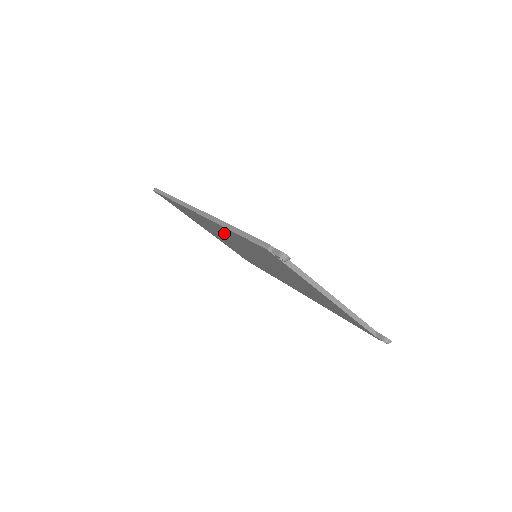
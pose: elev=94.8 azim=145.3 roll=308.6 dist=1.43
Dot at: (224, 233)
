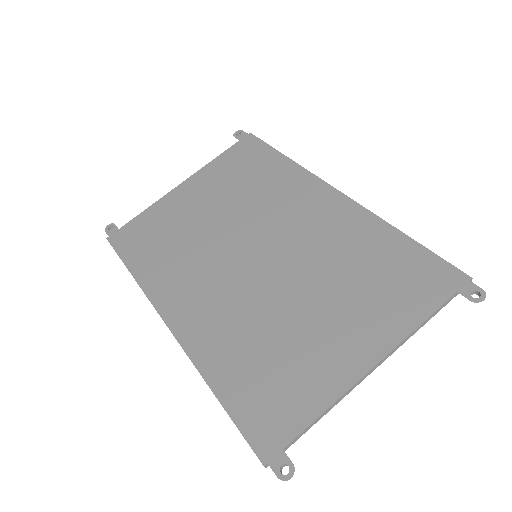
Dot at: (208, 308)
